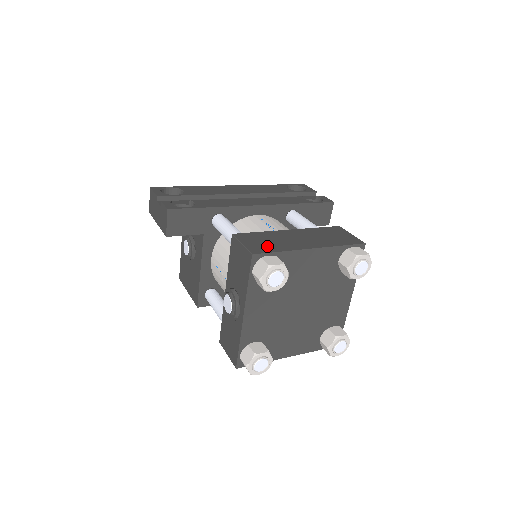
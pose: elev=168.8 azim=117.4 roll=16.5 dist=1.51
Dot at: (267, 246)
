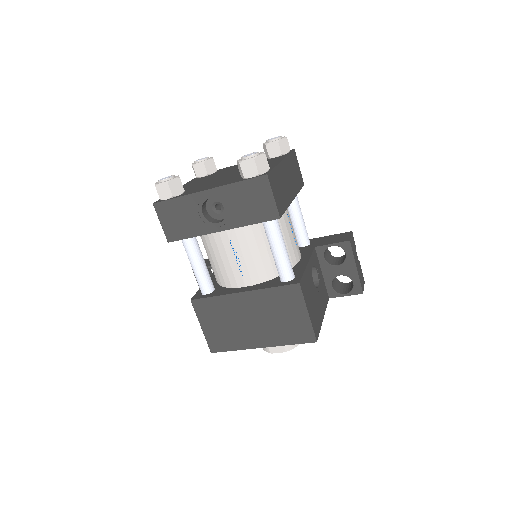
Dot at: occluded
